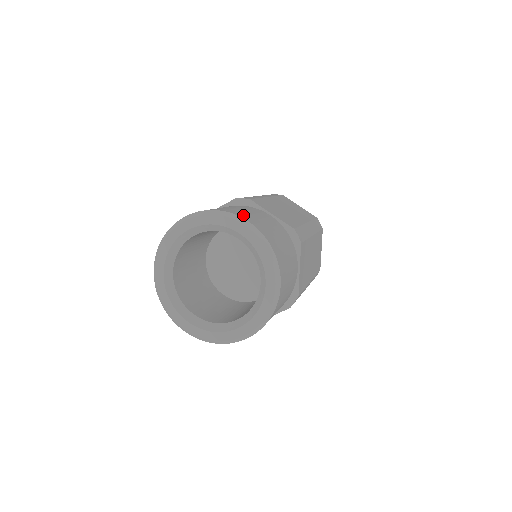
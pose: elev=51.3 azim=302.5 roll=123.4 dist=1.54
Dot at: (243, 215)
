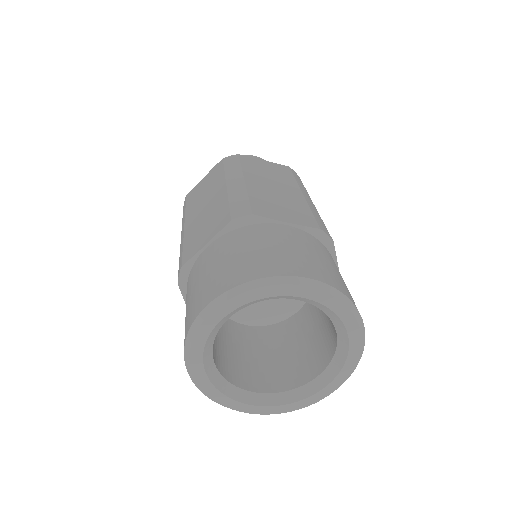
Dot at: occluded
